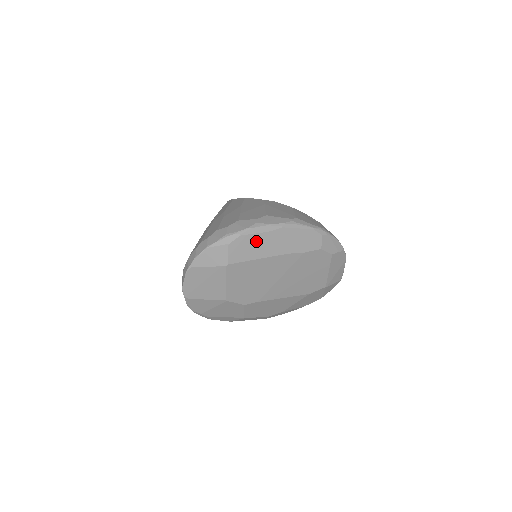
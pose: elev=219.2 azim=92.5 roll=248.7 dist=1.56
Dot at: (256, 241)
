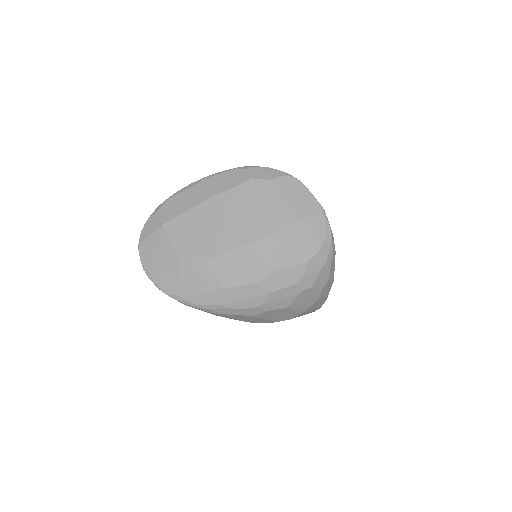
Dot at: (182, 198)
